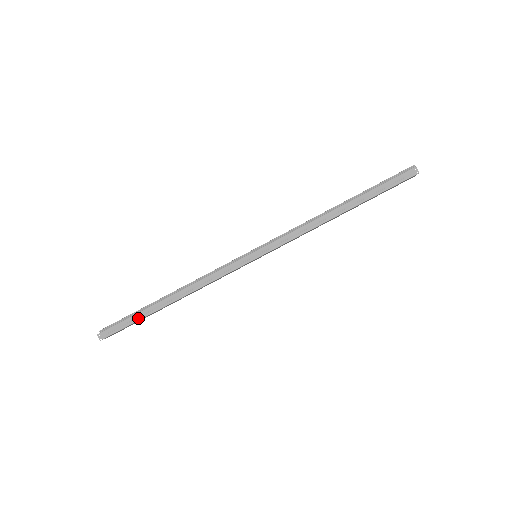
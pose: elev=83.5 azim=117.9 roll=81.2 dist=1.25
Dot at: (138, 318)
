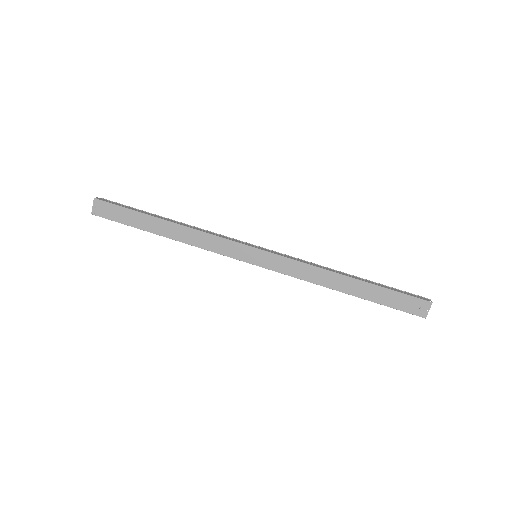
Dot at: (136, 210)
